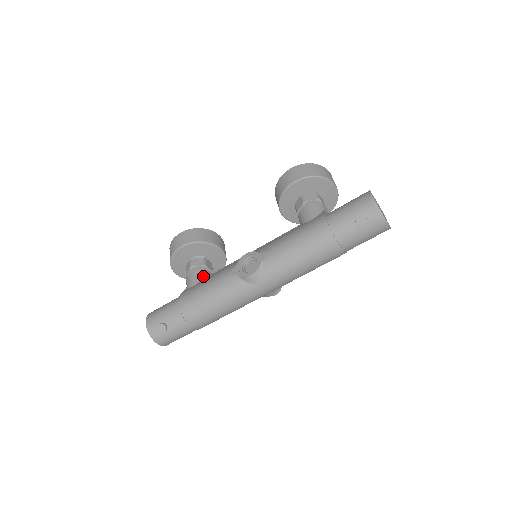
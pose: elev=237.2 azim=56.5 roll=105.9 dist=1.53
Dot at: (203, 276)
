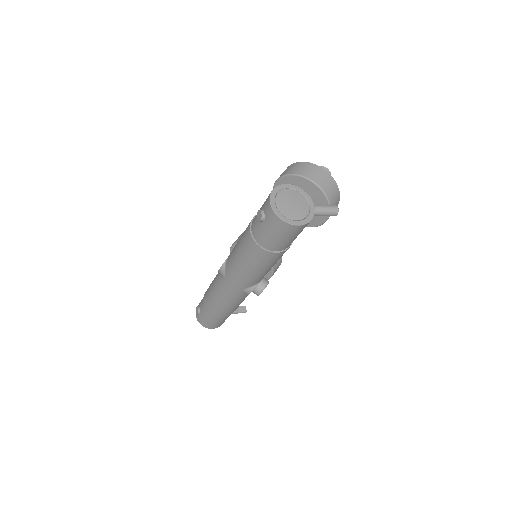
Dot at: occluded
